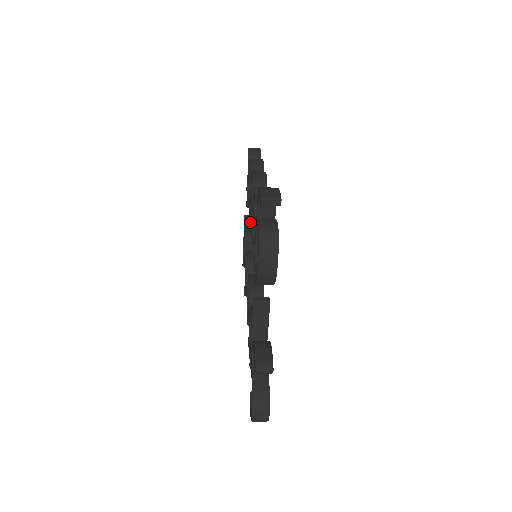
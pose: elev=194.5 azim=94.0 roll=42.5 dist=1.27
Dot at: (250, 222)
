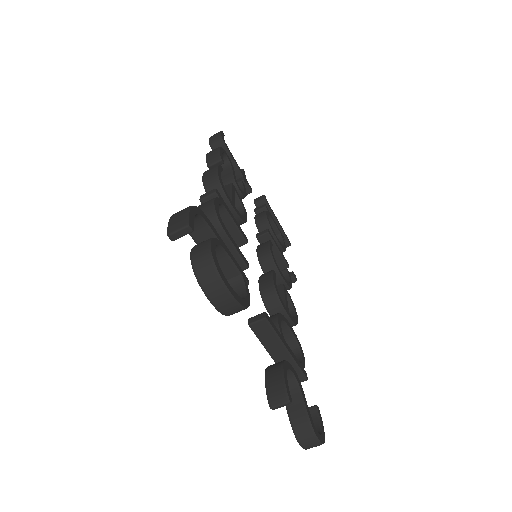
Dot at: occluded
